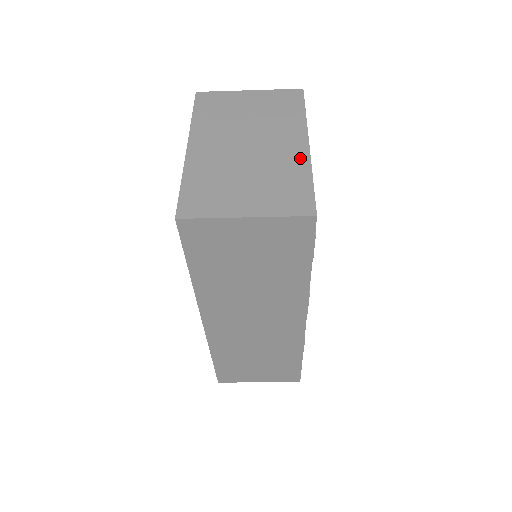
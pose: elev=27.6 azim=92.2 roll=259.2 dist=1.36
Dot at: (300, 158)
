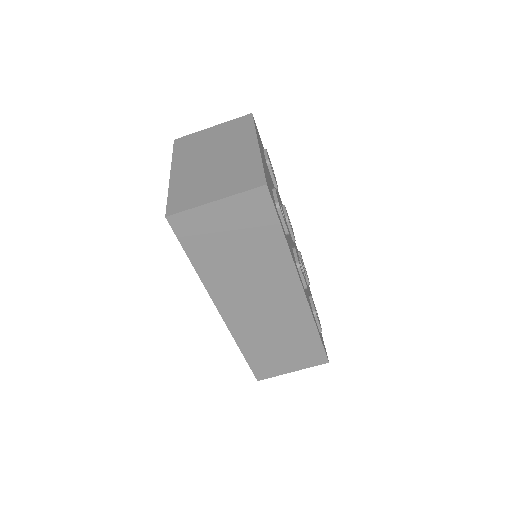
Dot at: (252, 155)
